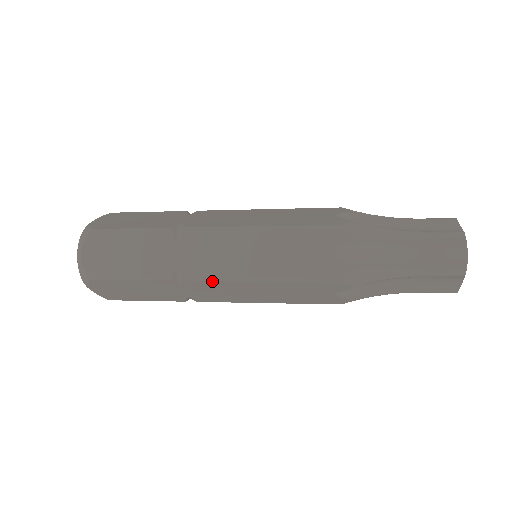
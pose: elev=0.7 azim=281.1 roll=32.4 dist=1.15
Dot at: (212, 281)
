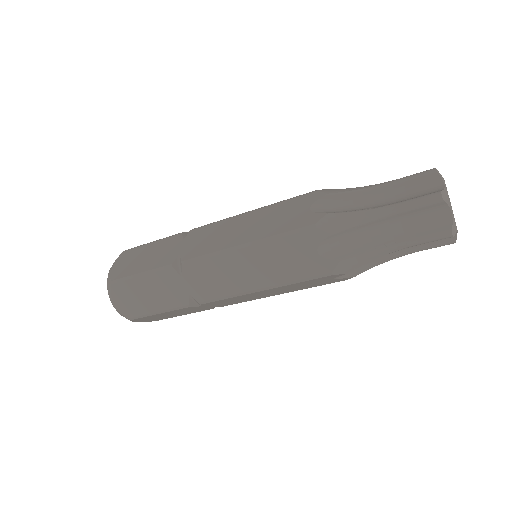
Dot at: (223, 300)
